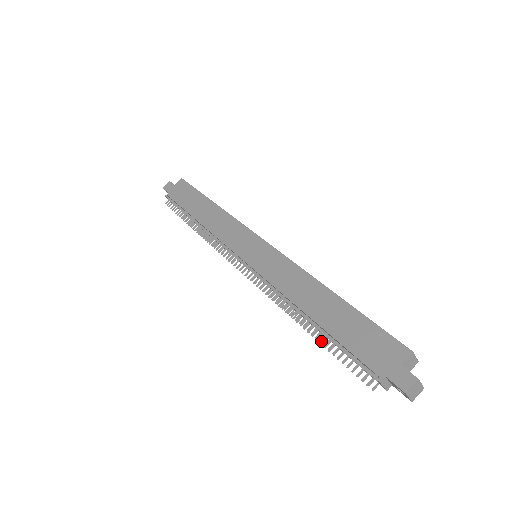
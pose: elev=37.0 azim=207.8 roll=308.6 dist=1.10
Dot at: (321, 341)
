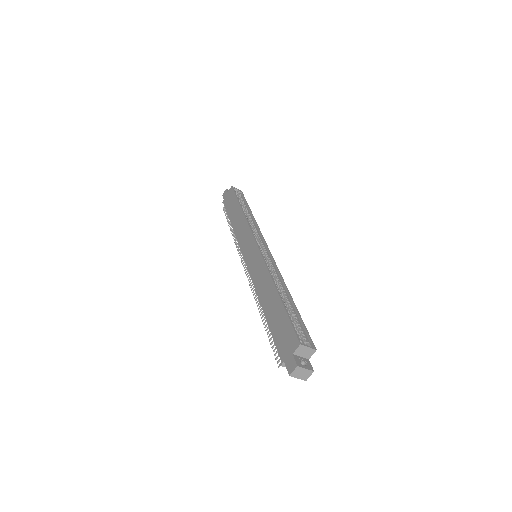
Dot at: (266, 330)
